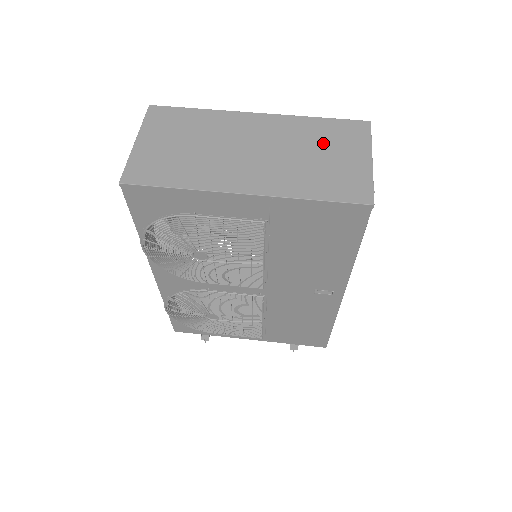
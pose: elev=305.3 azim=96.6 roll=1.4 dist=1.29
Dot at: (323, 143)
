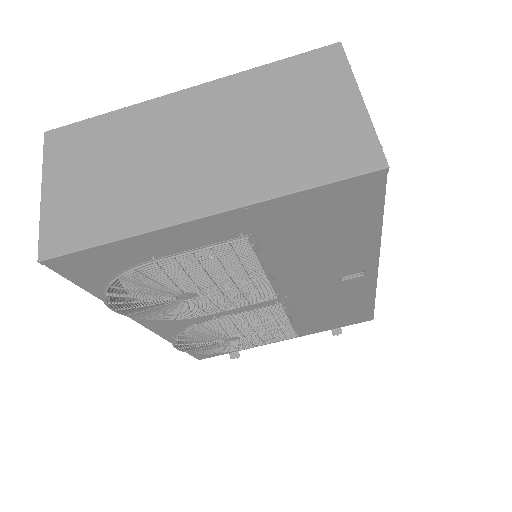
Dot at: (287, 100)
